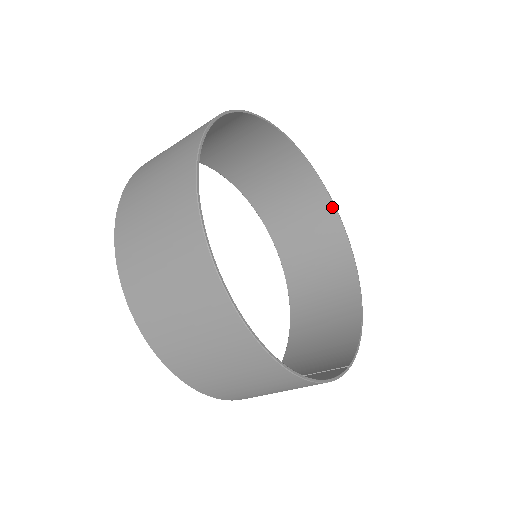
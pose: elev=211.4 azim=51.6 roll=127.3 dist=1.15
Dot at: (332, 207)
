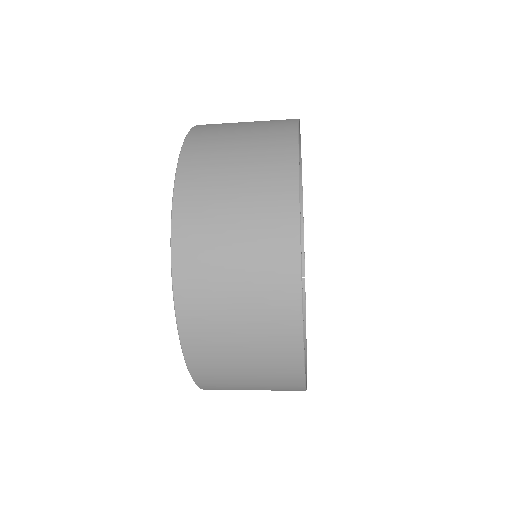
Dot at: occluded
